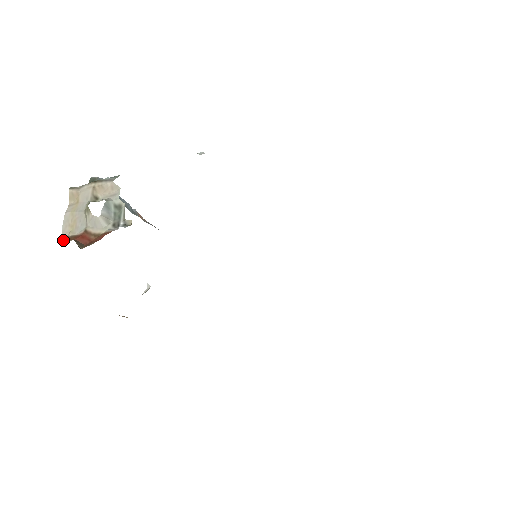
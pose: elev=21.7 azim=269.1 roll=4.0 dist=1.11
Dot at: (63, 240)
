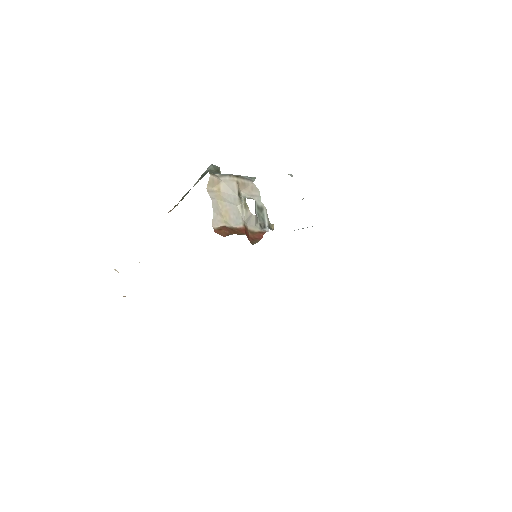
Dot at: (232, 231)
